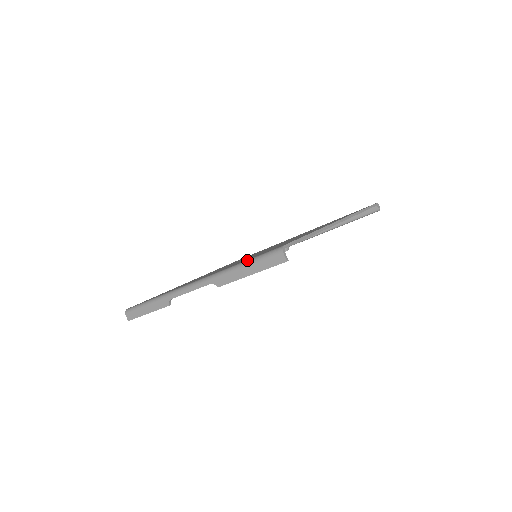
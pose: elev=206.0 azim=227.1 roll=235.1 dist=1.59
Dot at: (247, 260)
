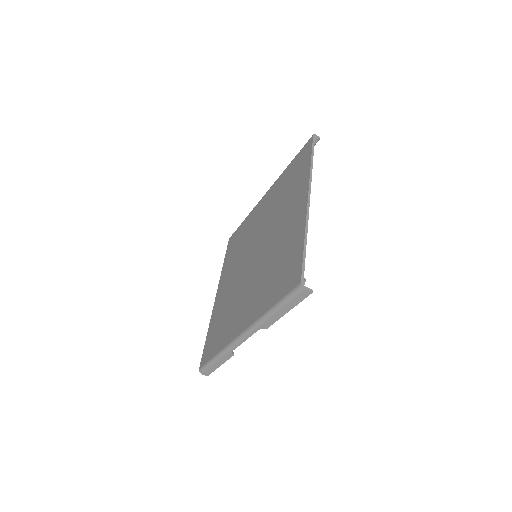
Dot at: (277, 304)
